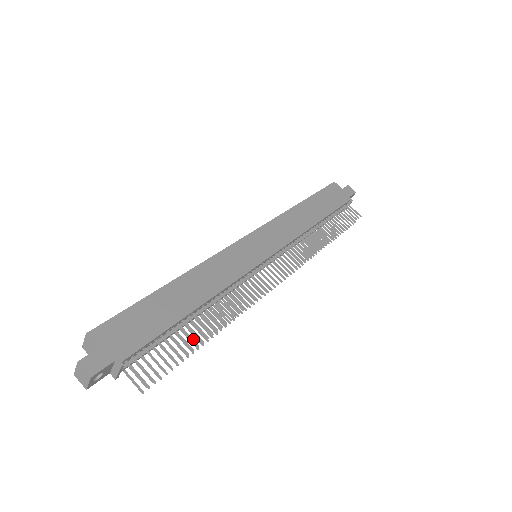
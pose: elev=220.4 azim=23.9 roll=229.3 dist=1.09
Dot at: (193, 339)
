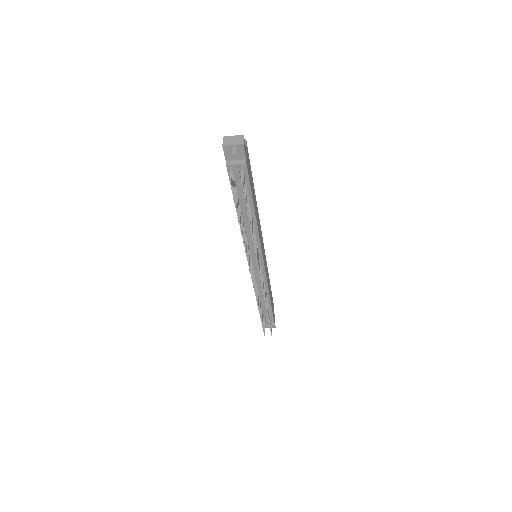
Dot at: (249, 213)
